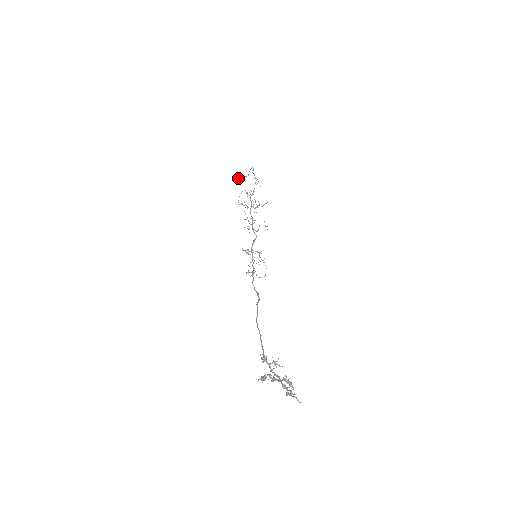
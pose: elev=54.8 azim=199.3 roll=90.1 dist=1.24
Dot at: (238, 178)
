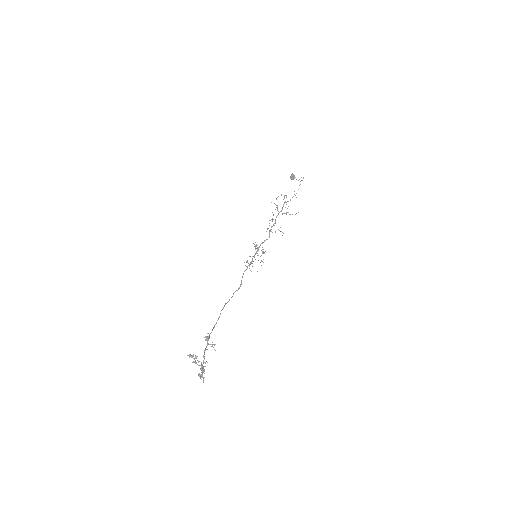
Dot at: (292, 175)
